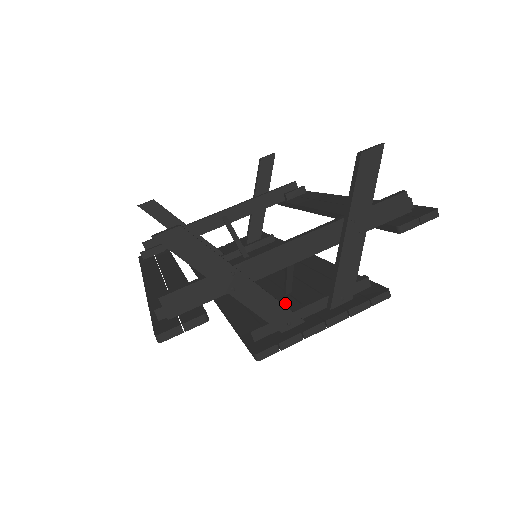
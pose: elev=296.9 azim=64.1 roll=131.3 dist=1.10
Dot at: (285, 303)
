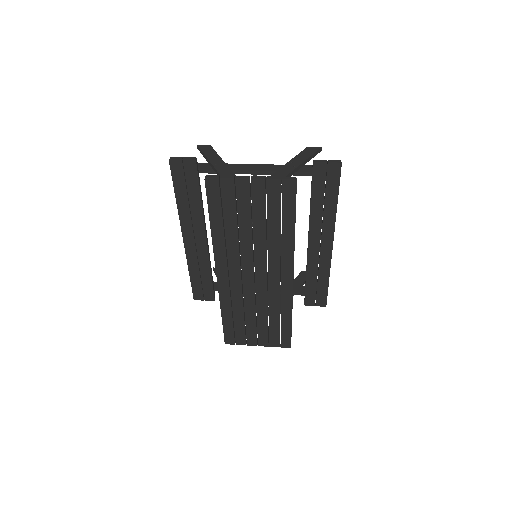
Dot at: (245, 214)
